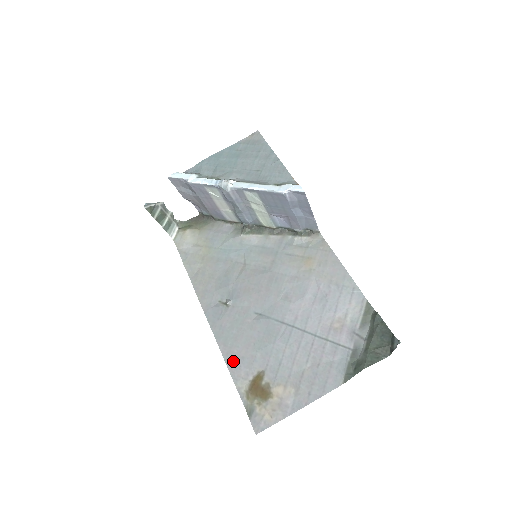
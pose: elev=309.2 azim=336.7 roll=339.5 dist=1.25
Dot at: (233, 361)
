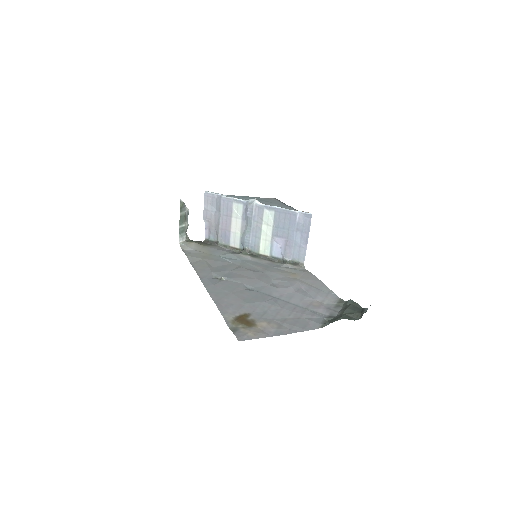
Dot at: (222, 304)
